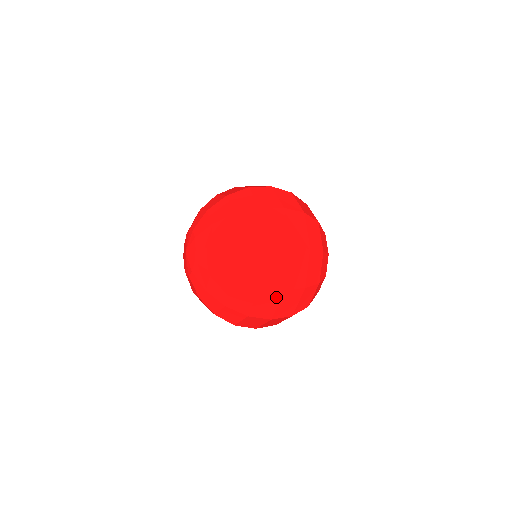
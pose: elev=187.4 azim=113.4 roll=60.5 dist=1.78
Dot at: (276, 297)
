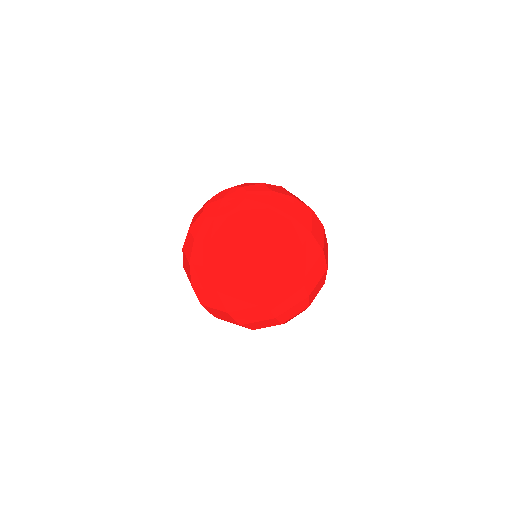
Dot at: (290, 283)
